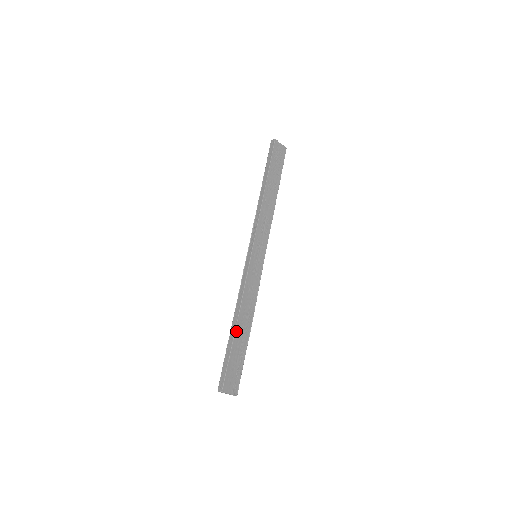
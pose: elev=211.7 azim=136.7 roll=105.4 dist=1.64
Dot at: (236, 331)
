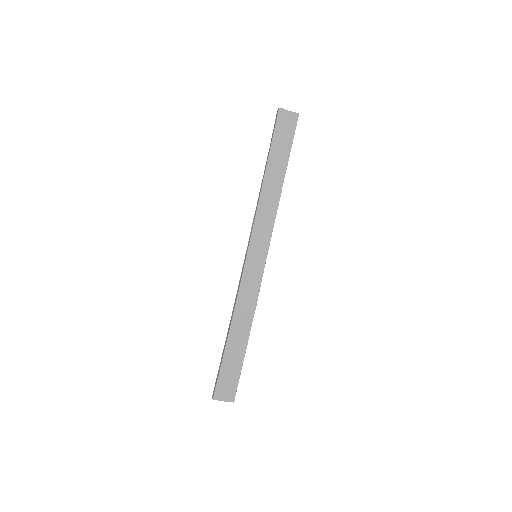
Dot at: (228, 340)
